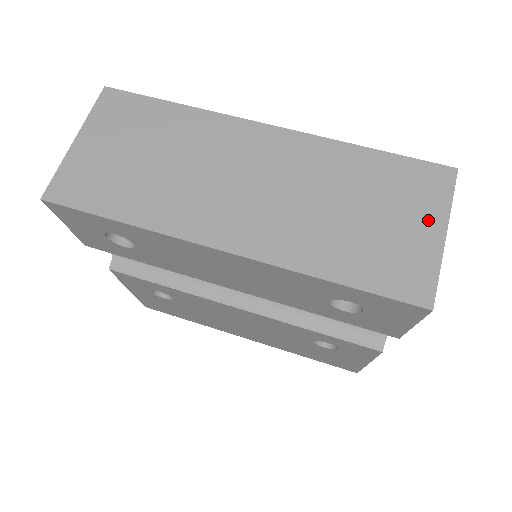
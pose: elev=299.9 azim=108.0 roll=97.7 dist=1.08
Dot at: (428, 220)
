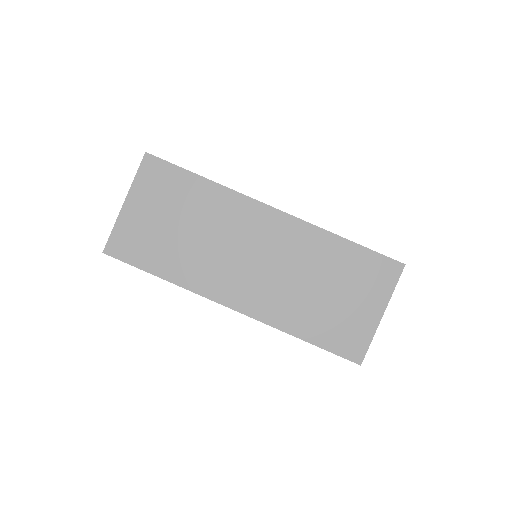
Dot at: (374, 303)
